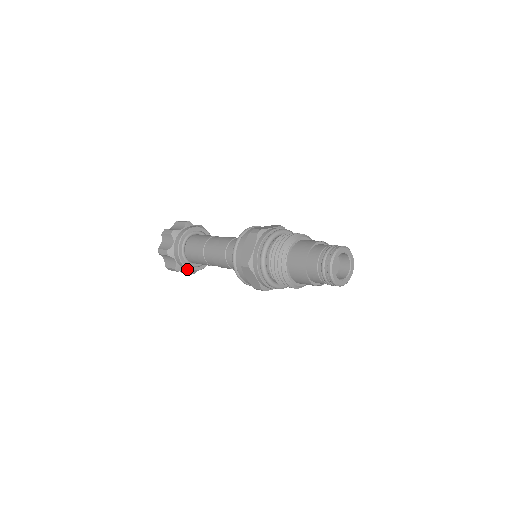
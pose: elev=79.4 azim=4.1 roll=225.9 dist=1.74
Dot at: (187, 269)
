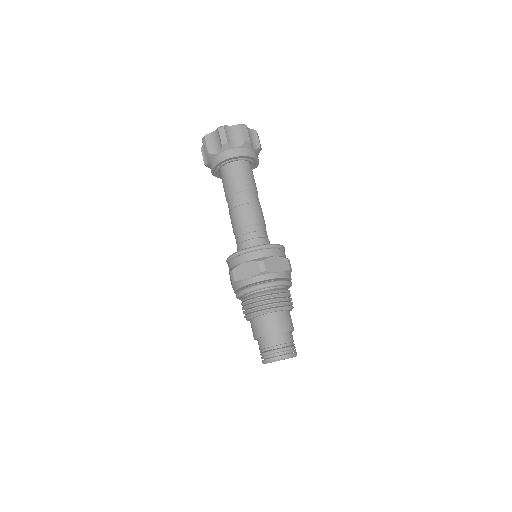
Dot at: occluded
